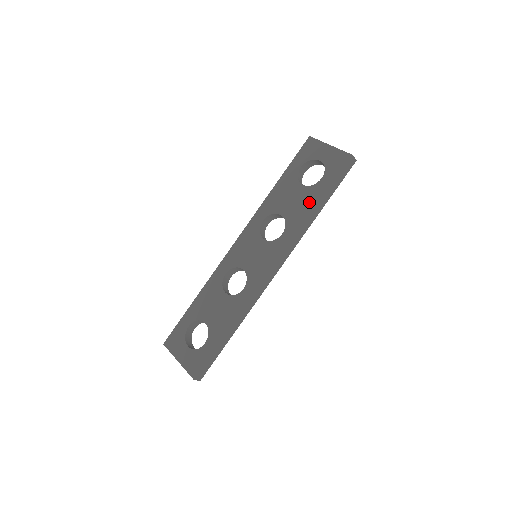
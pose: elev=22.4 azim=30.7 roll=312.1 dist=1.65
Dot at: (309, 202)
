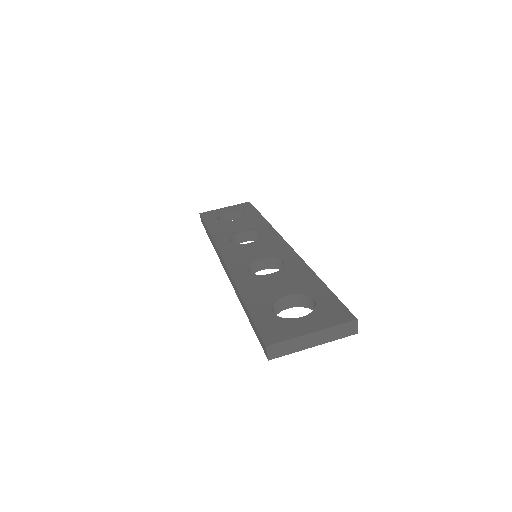
Dot at: (254, 219)
